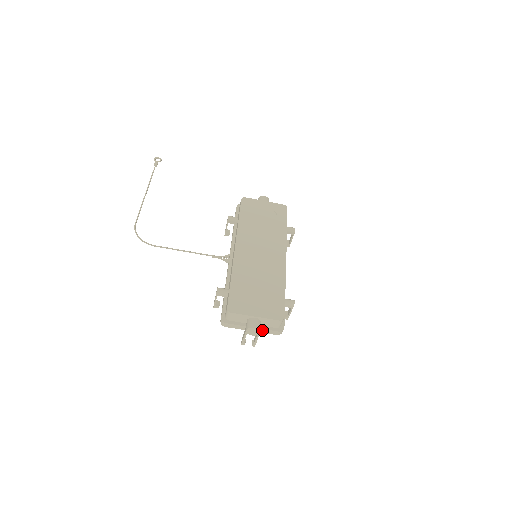
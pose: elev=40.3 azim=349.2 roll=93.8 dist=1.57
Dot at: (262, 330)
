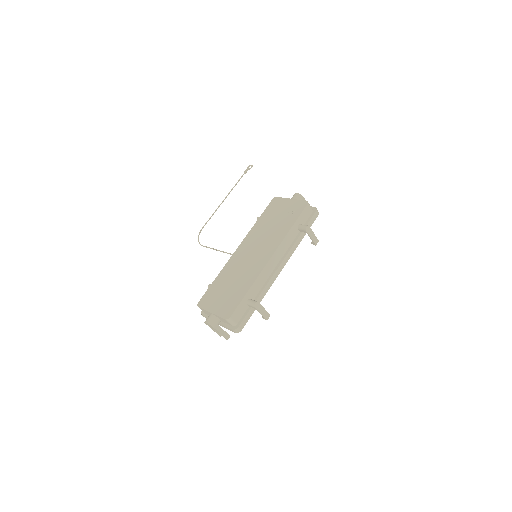
Dot at: (224, 326)
